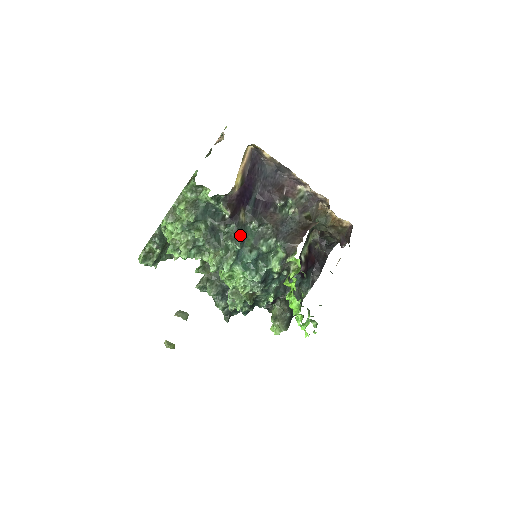
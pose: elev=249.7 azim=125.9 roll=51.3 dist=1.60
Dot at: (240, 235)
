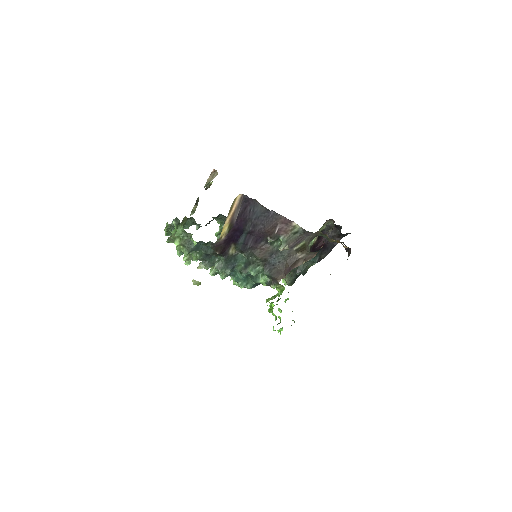
Dot at: (230, 264)
